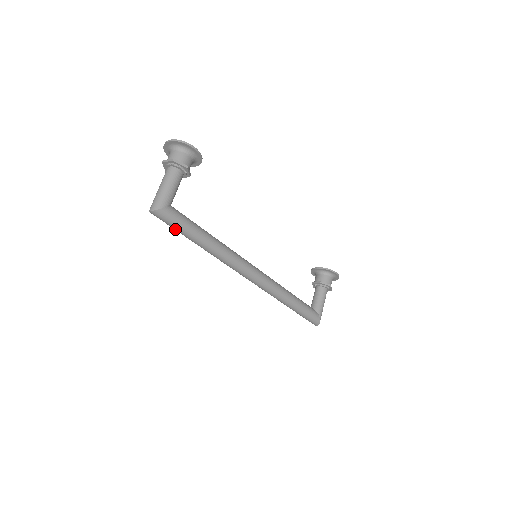
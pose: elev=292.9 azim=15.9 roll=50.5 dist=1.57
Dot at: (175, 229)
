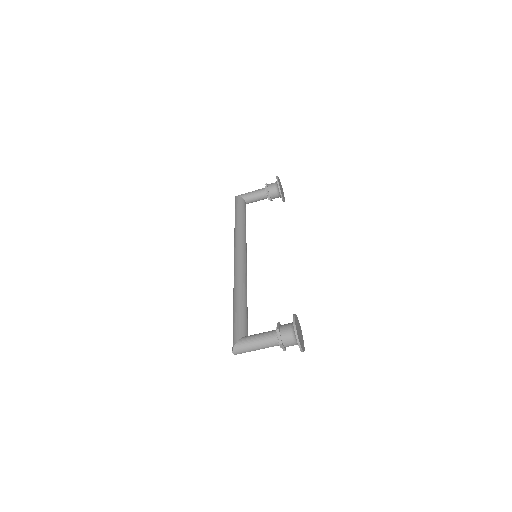
Dot at: occluded
